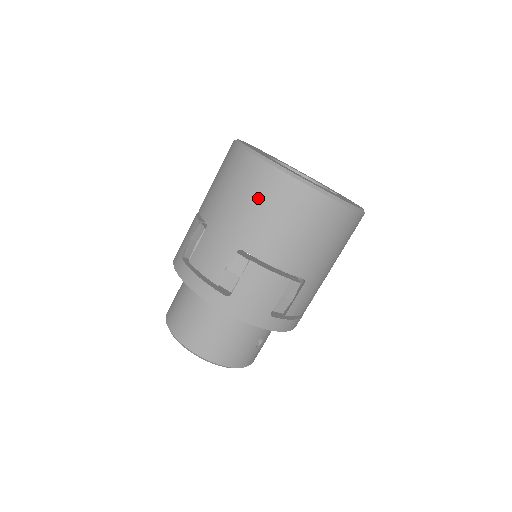
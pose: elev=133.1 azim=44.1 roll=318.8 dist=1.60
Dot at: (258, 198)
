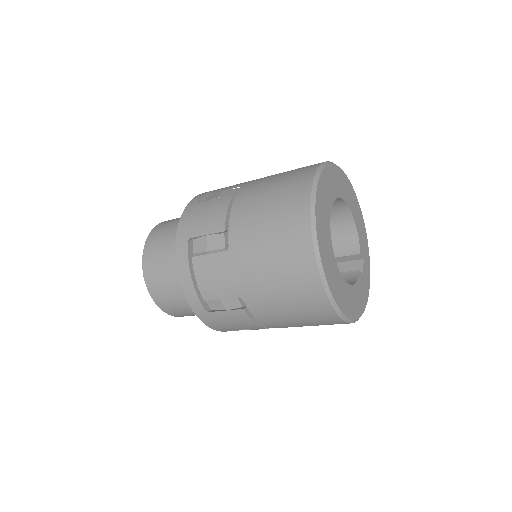
Dot at: (287, 285)
